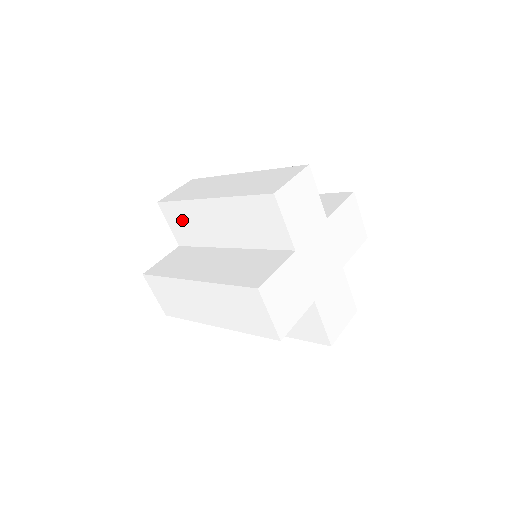
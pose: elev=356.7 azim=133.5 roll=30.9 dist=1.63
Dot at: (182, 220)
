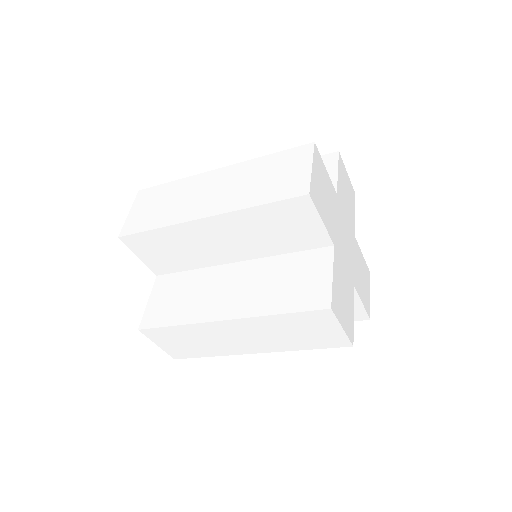
Dot at: occluded
